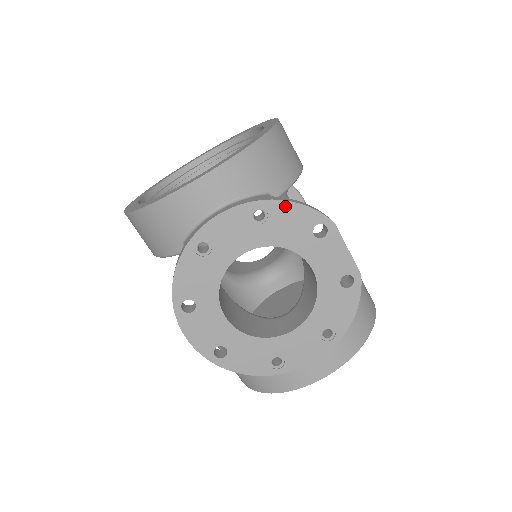
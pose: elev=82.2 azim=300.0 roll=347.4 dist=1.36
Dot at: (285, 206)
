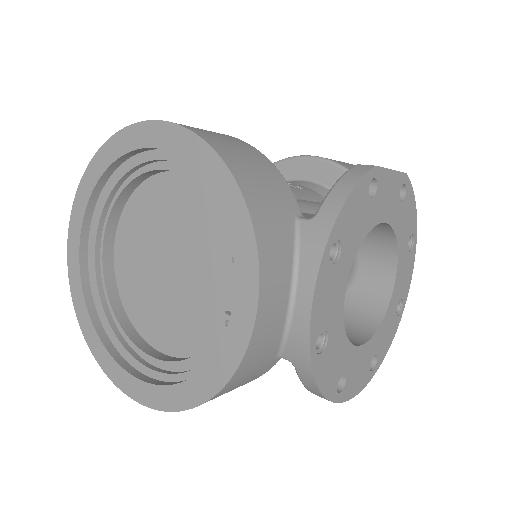
Dot at: (344, 213)
